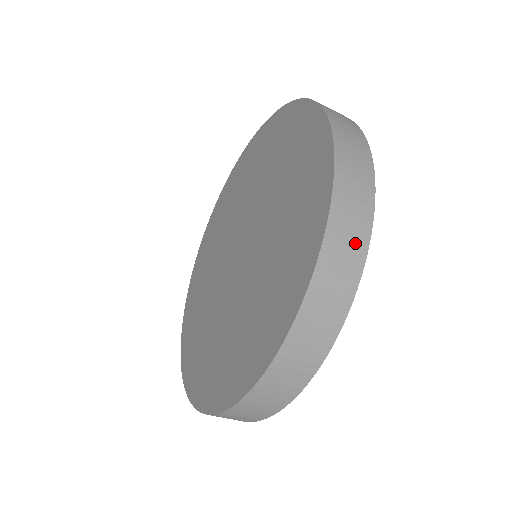
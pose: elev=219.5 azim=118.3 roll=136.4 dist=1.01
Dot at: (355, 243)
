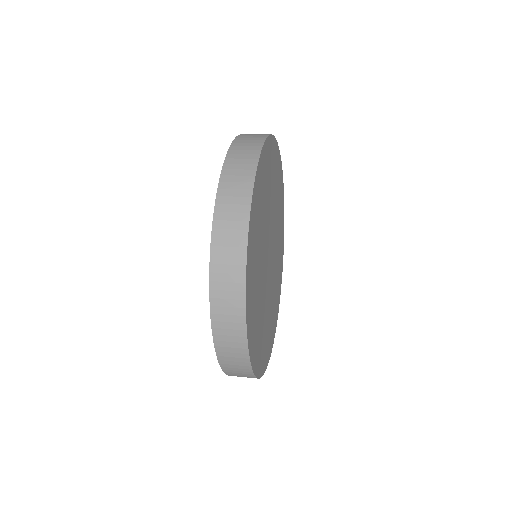
Dot at: occluded
